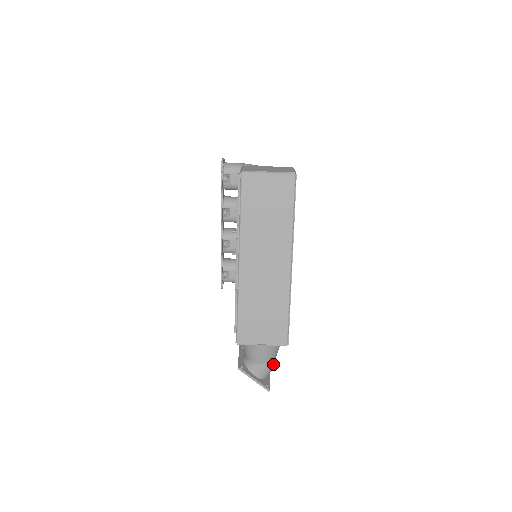
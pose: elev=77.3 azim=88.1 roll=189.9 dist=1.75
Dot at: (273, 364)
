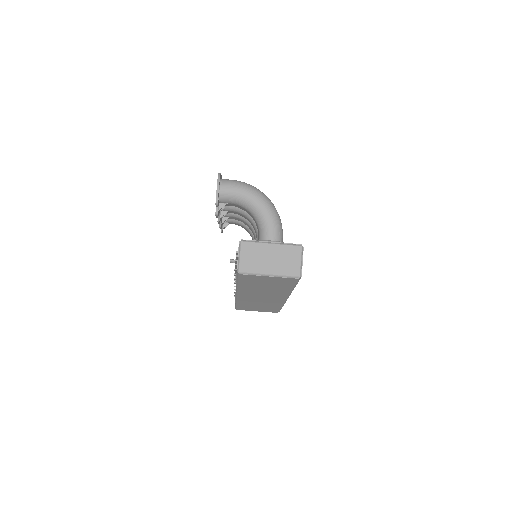
Dot at: occluded
